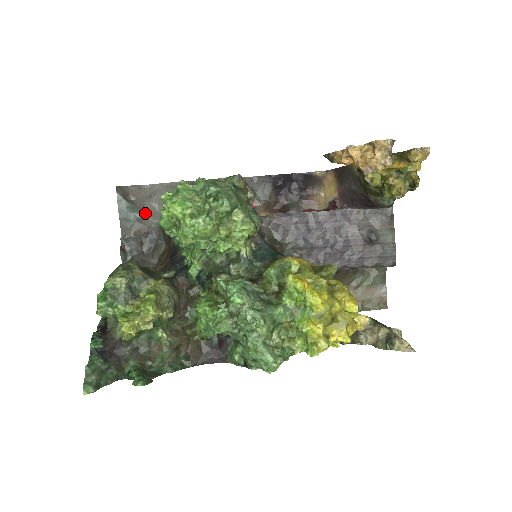
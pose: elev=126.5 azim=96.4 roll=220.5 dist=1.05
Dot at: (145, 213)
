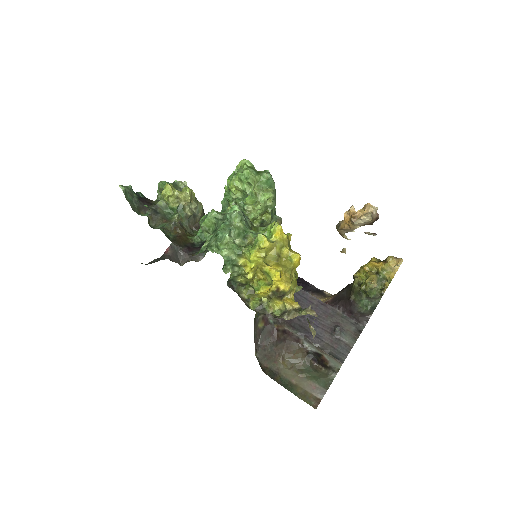
Dot at: occluded
